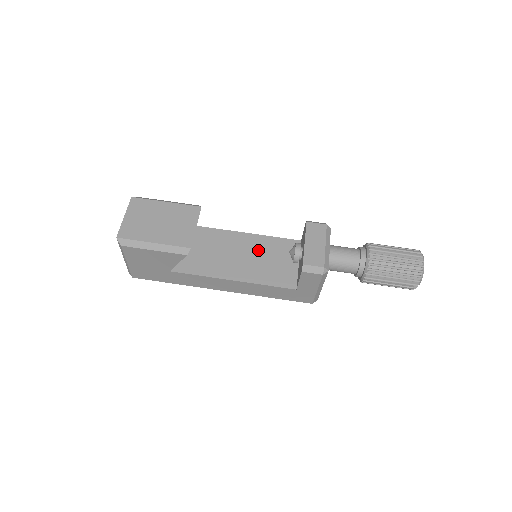
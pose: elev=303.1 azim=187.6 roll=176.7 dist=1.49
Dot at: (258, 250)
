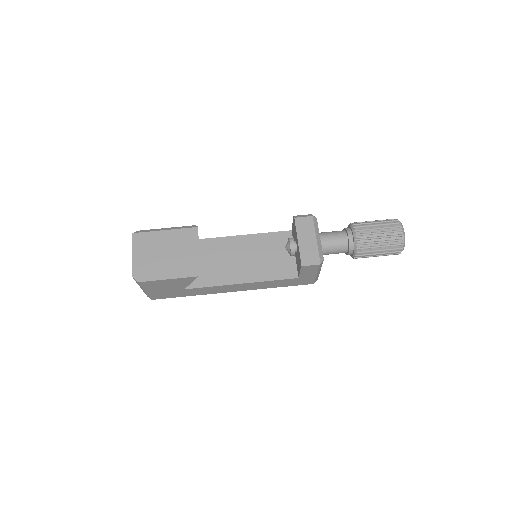
Dot at: (256, 249)
